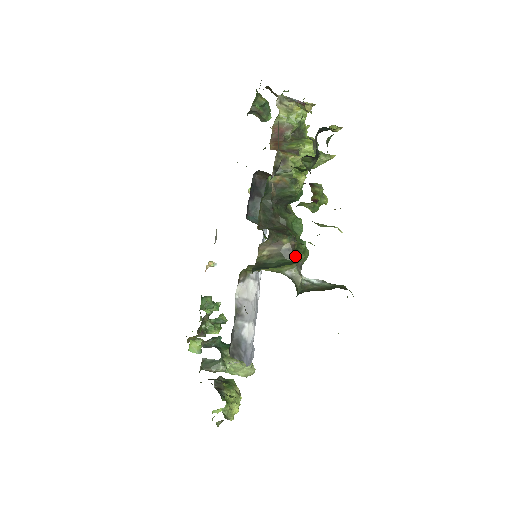
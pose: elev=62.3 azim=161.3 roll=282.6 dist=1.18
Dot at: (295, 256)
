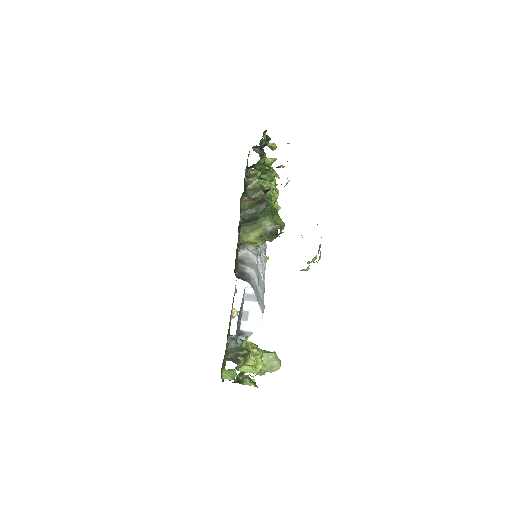
Dot at: (266, 201)
